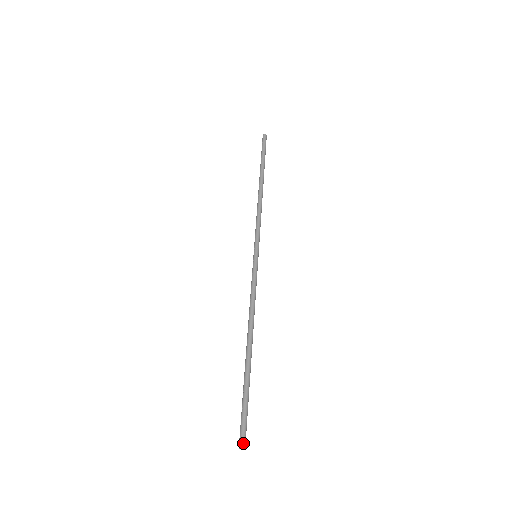
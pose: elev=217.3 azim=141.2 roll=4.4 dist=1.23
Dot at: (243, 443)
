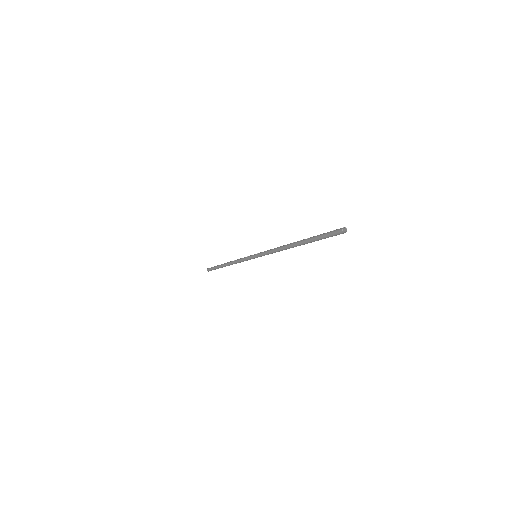
Dot at: (343, 228)
